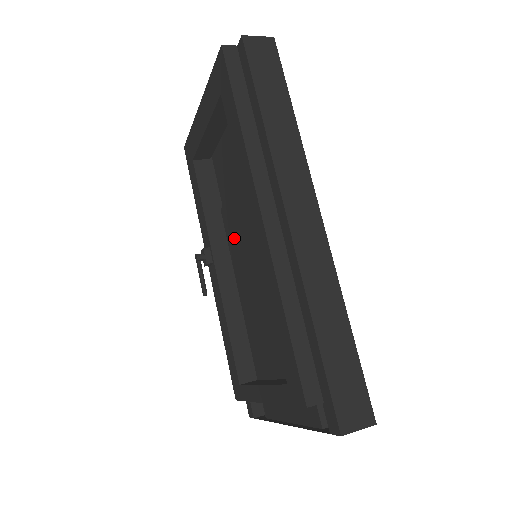
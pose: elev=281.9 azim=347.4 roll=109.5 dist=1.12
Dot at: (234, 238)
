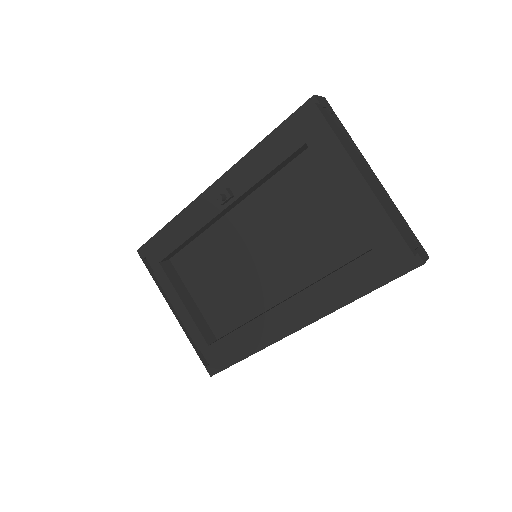
Dot at: (255, 213)
